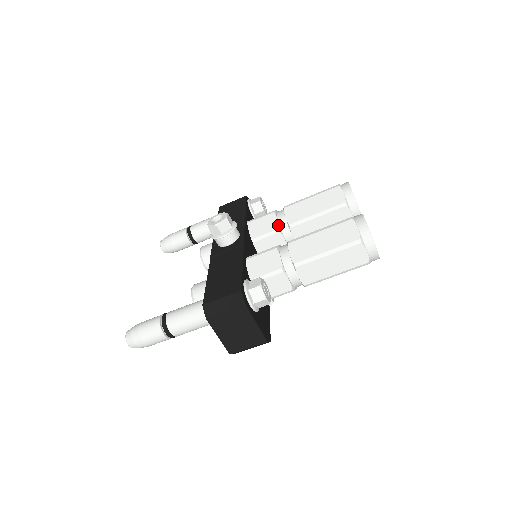
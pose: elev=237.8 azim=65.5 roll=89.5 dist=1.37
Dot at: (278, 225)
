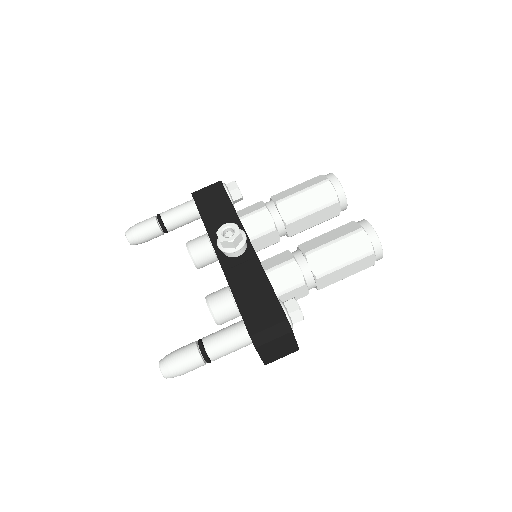
Dot at: (274, 223)
